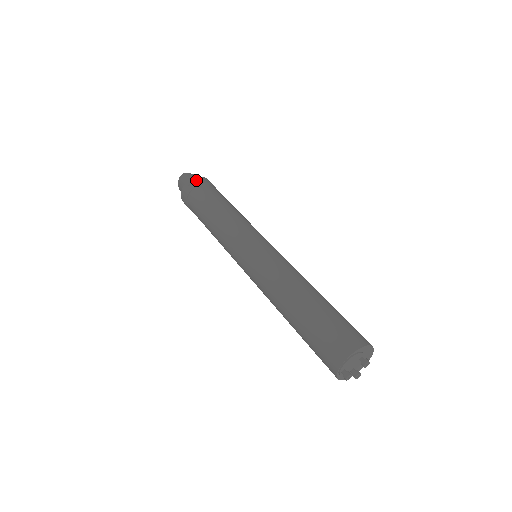
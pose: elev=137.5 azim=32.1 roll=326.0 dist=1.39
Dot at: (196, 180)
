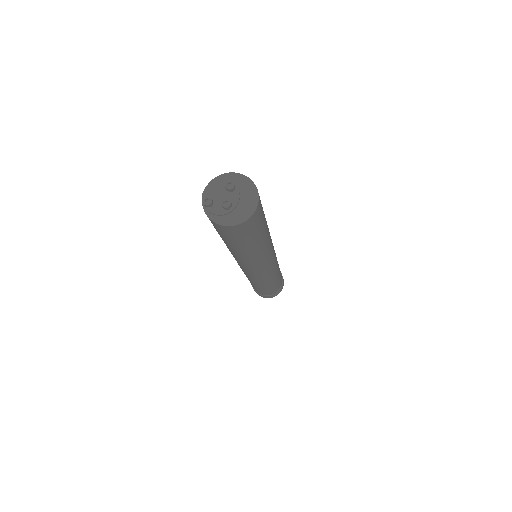
Dot at: occluded
